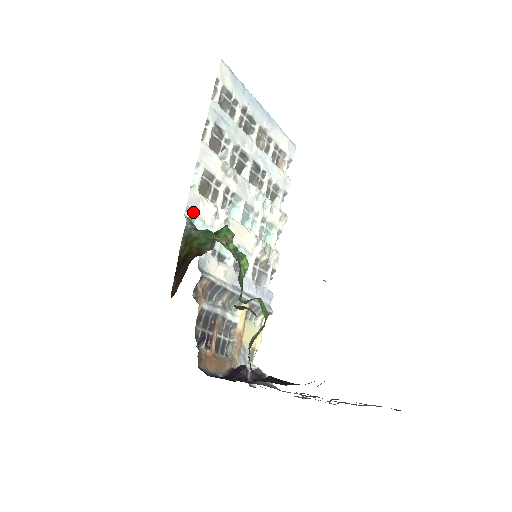
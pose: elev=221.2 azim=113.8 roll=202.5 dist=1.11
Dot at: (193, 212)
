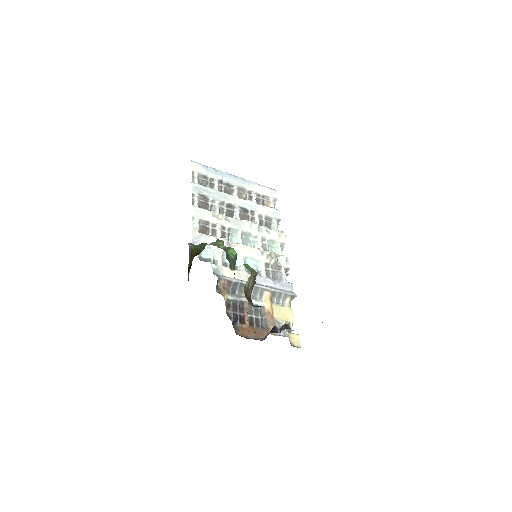
Dot at: (198, 244)
